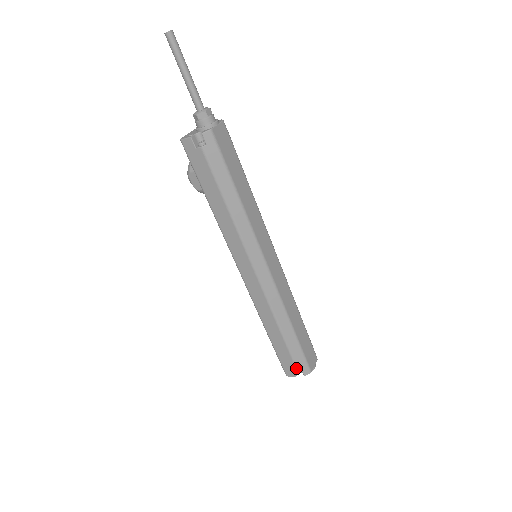
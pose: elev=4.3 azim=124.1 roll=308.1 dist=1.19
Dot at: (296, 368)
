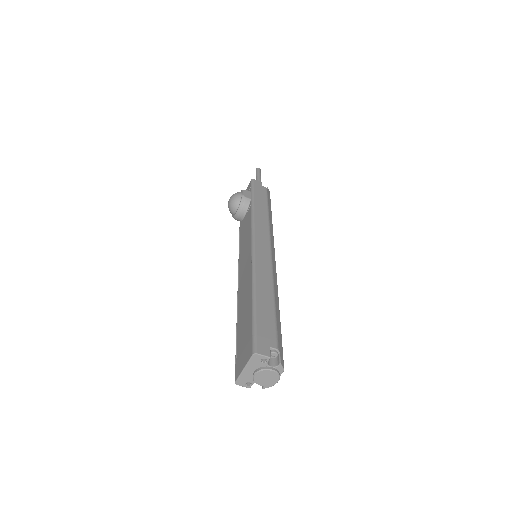
Dot at: (277, 344)
